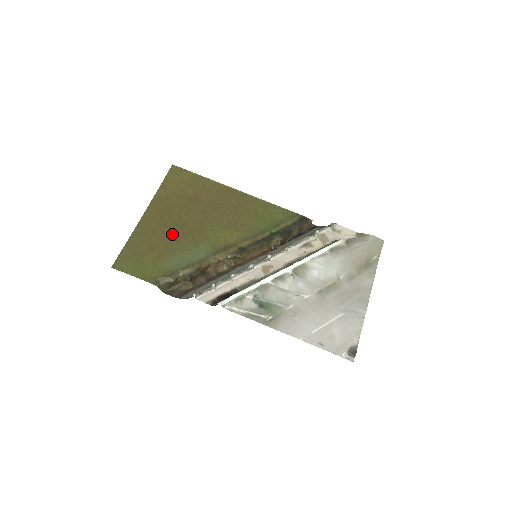
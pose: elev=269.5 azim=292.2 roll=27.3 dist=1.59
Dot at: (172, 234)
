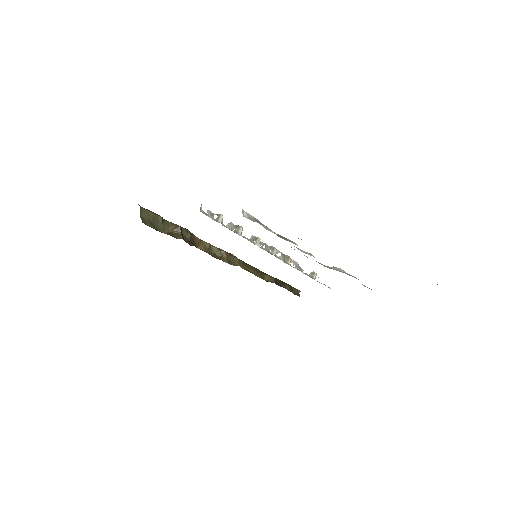
Dot at: occluded
